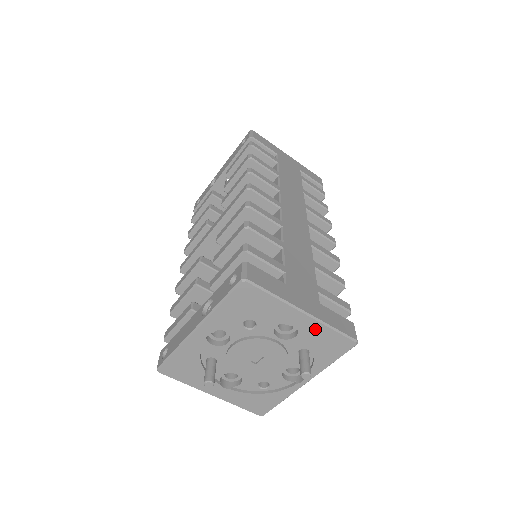
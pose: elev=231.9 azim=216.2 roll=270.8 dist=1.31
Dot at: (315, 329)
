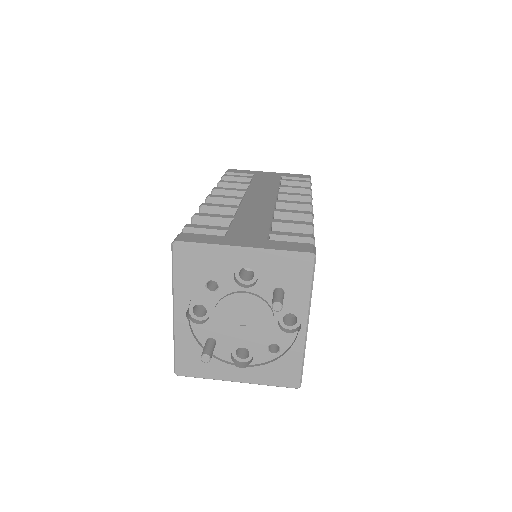
Dot at: (265, 260)
